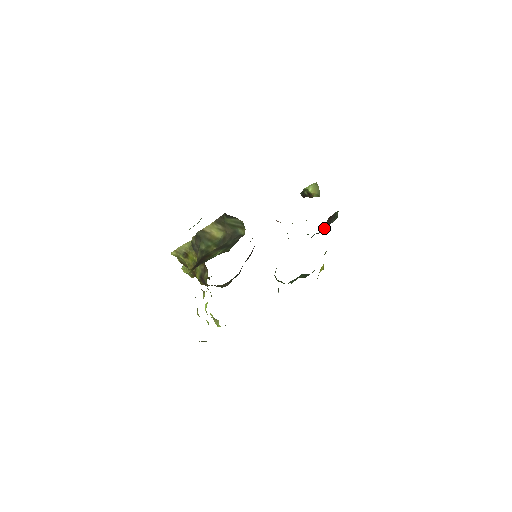
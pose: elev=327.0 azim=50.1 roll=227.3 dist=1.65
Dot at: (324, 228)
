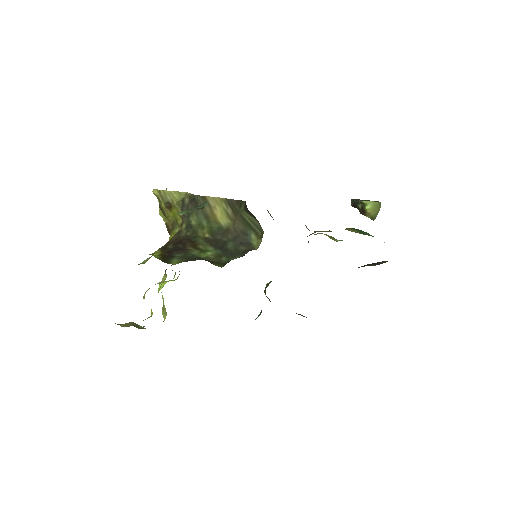
Dot at: occluded
